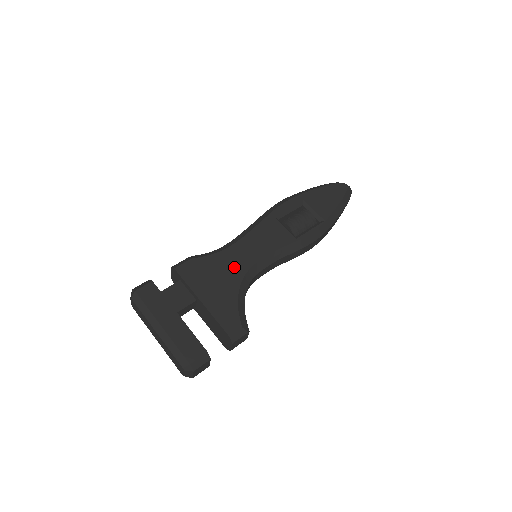
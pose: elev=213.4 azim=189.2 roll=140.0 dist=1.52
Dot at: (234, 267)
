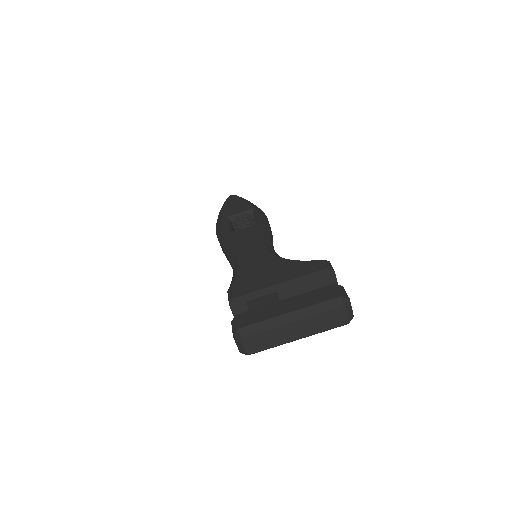
Dot at: (260, 260)
